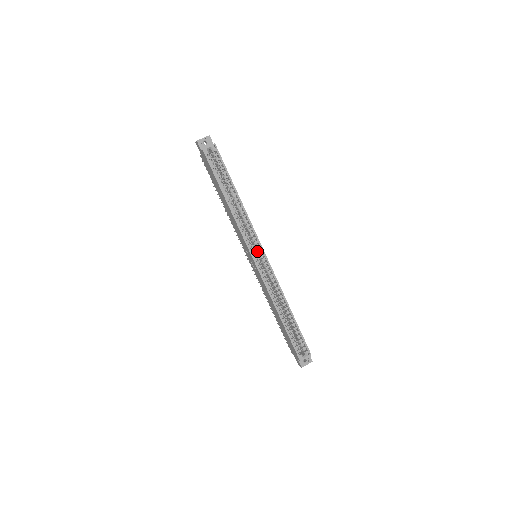
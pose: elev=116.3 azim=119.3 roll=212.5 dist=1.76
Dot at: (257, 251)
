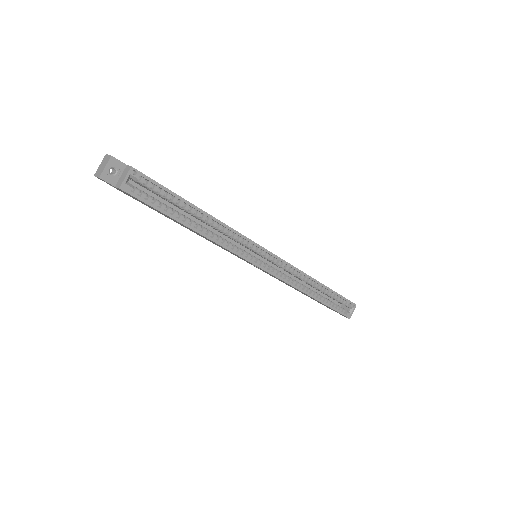
Dot at: occluded
